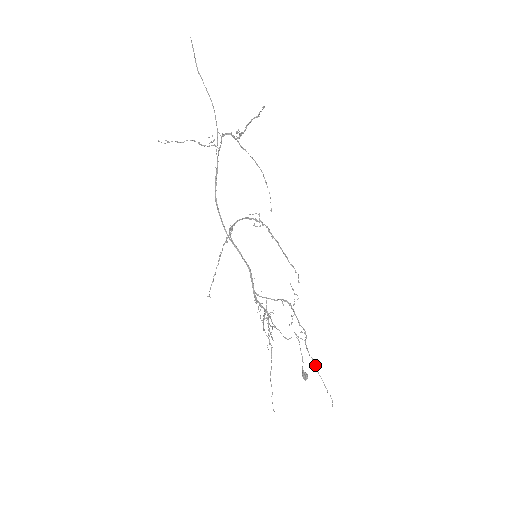
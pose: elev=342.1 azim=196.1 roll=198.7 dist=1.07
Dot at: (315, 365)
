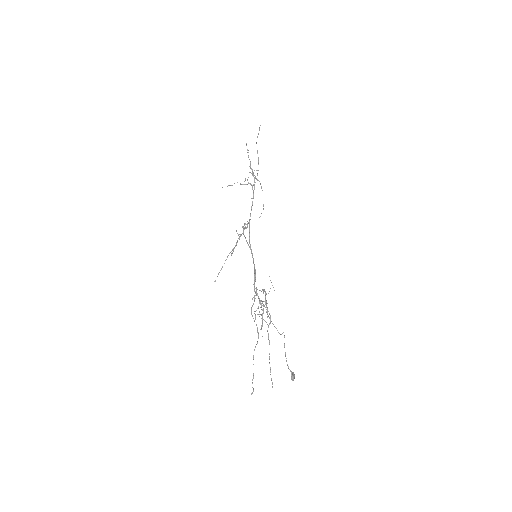
Dot at: occluded
